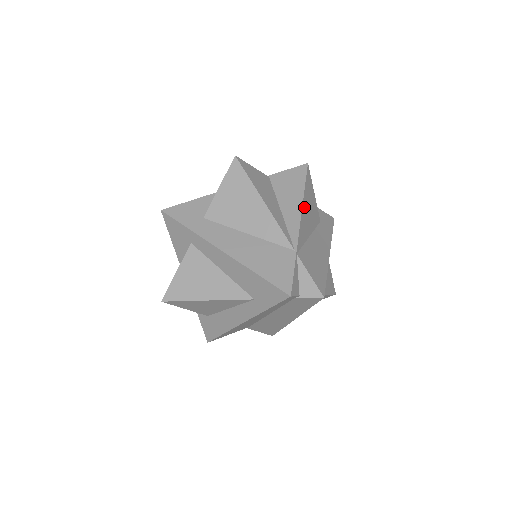
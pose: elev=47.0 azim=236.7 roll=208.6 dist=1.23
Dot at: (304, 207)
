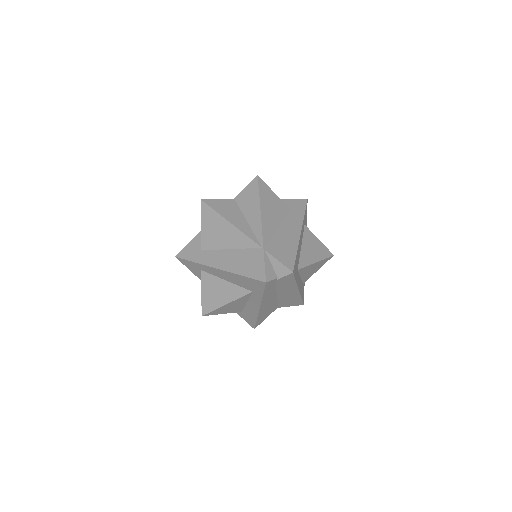
Dot at: (263, 211)
